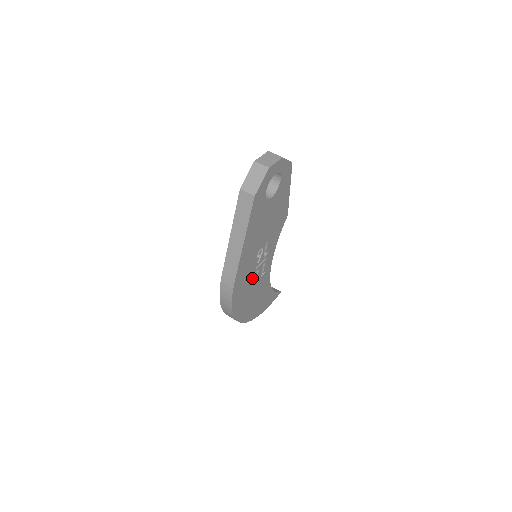
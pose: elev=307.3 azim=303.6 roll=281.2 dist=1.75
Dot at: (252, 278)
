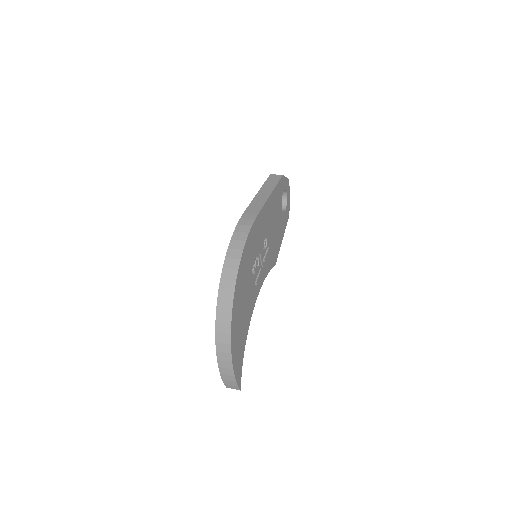
Dot at: occluded
